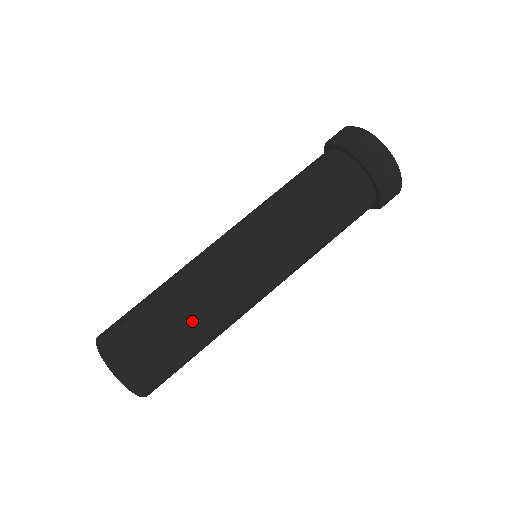
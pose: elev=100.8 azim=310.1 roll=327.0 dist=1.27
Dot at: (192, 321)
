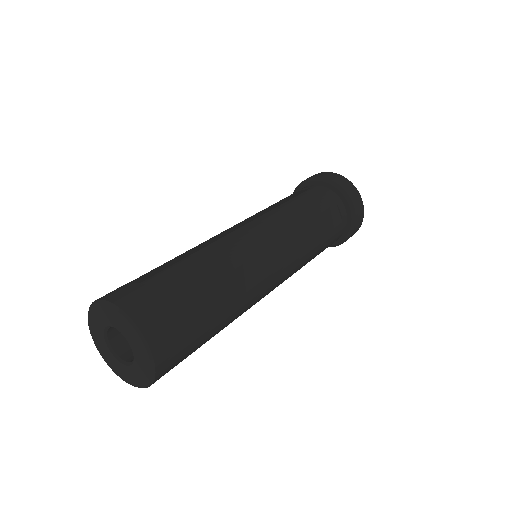
Dot at: (175, 259)
